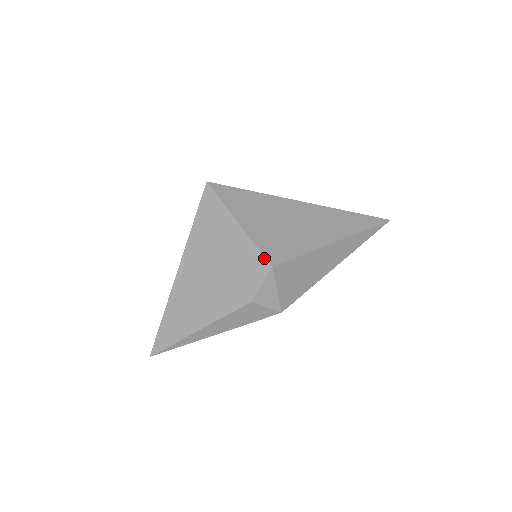
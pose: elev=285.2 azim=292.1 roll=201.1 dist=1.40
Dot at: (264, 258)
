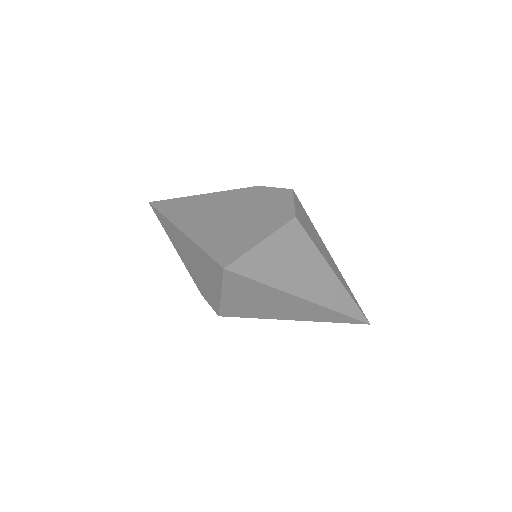
Dot at: (219, 311)
